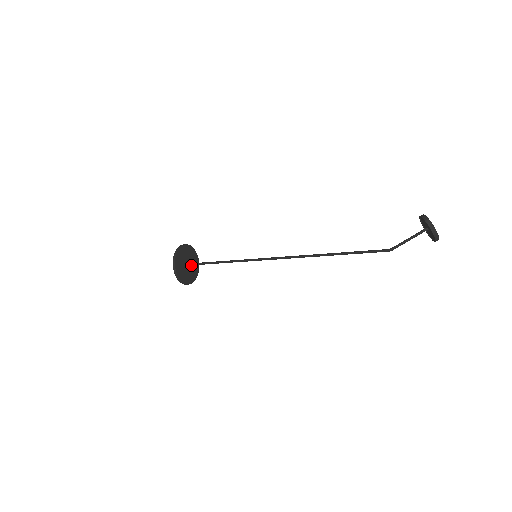
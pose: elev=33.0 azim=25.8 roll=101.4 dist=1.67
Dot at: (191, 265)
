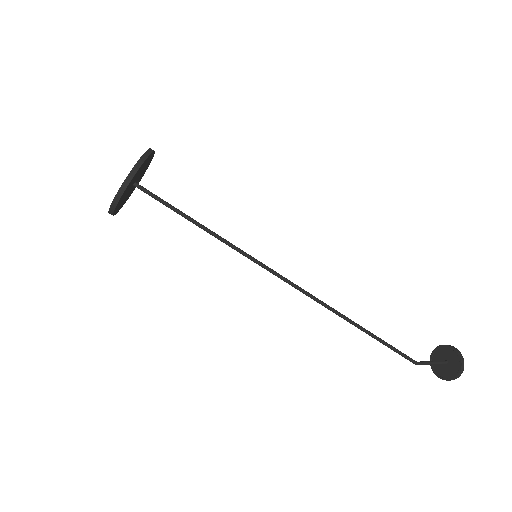
Dot at: (132, 188)
